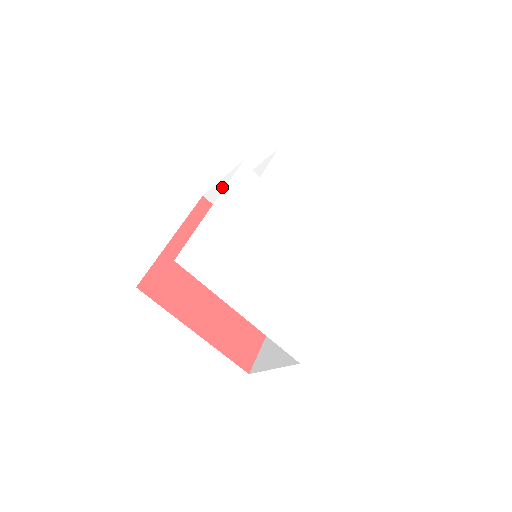
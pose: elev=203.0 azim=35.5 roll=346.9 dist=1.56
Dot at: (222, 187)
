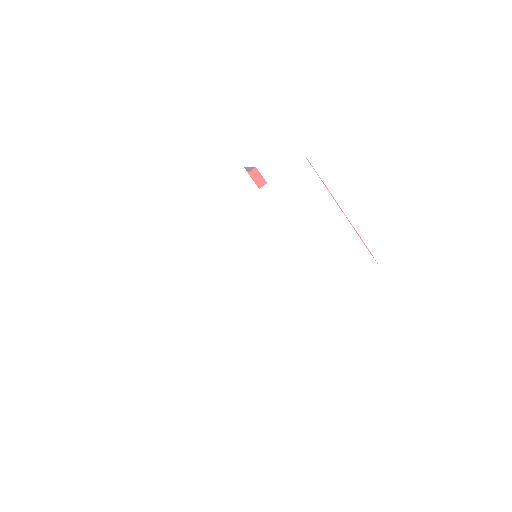
Dot at: occluded
